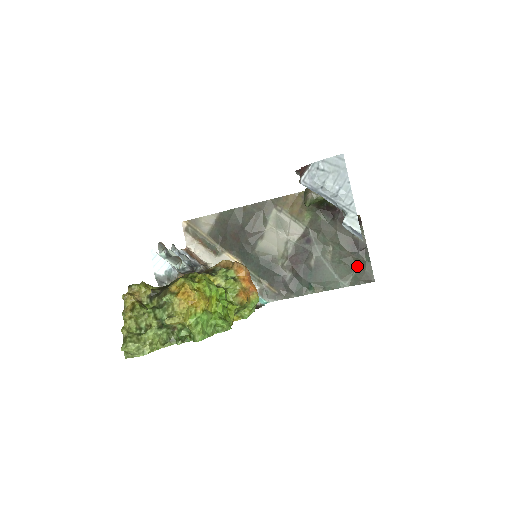
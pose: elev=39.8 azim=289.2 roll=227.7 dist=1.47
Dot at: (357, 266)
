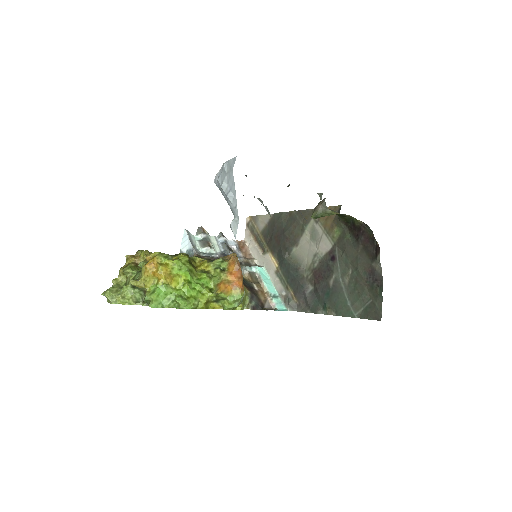
Dot at: (370, 298)
